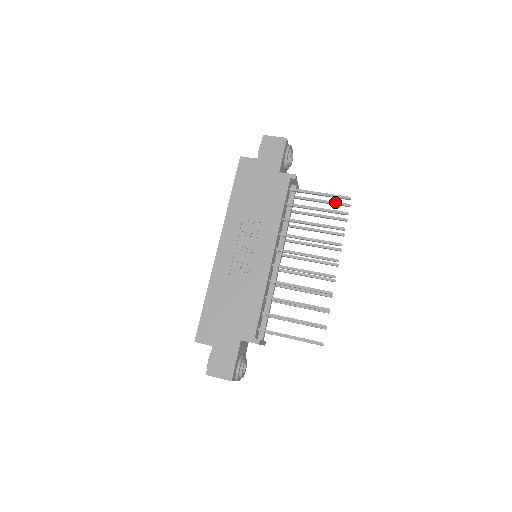
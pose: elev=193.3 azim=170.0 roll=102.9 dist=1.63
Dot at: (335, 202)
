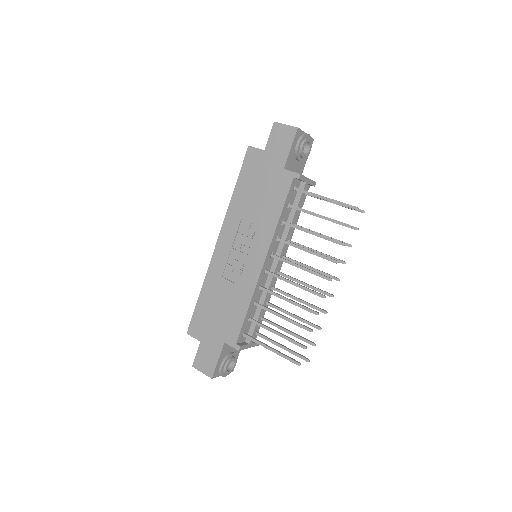
Dot at: occluded
